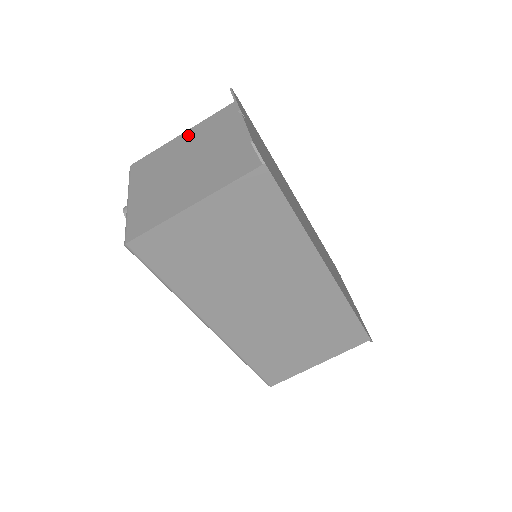
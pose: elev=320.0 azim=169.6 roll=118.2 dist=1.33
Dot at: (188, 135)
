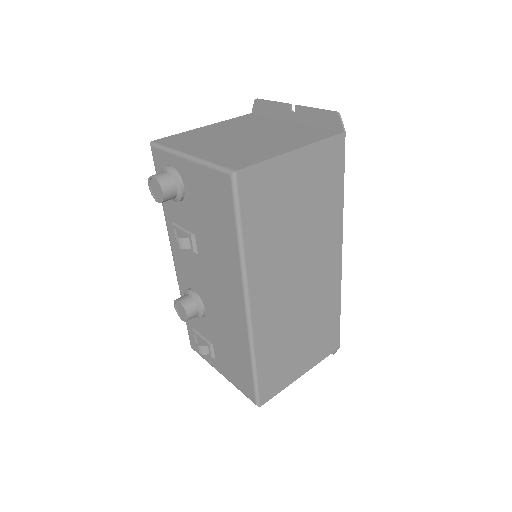
Dot at: (217, 126)
